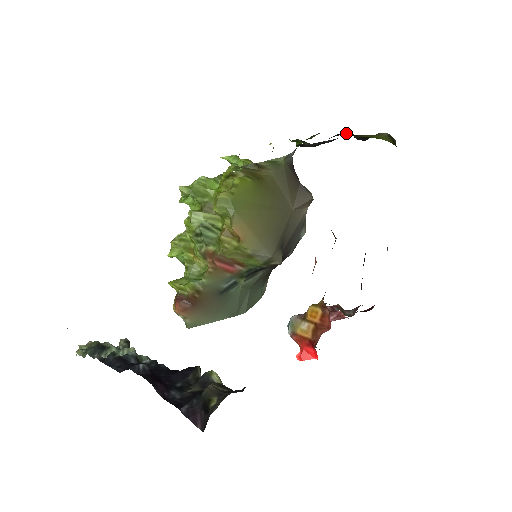
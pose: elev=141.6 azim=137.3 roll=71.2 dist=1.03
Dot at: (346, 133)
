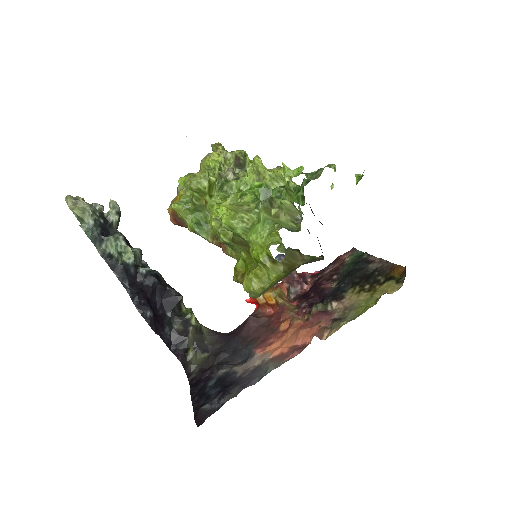
Dot at: occluded
